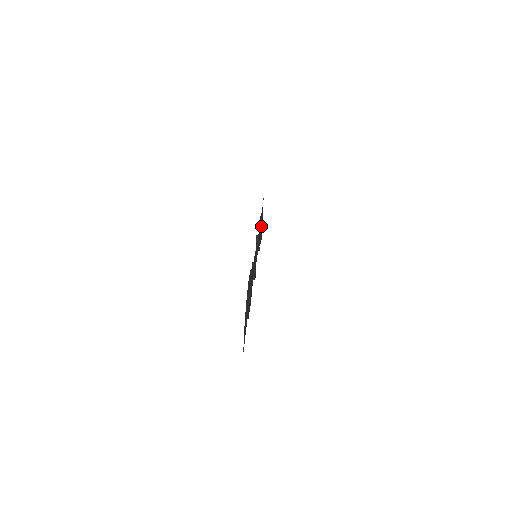
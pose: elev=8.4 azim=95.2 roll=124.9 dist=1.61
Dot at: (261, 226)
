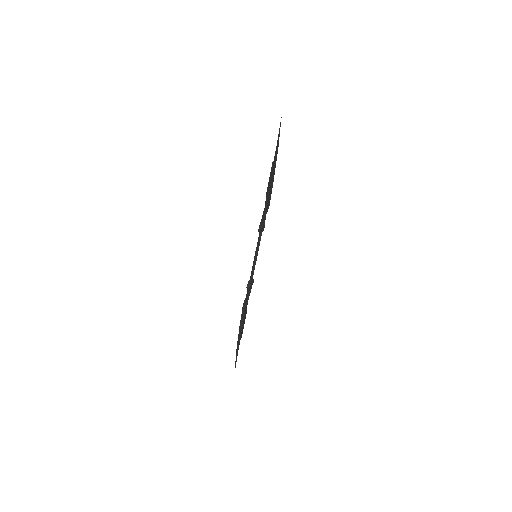
Dot at: (271, 183)
